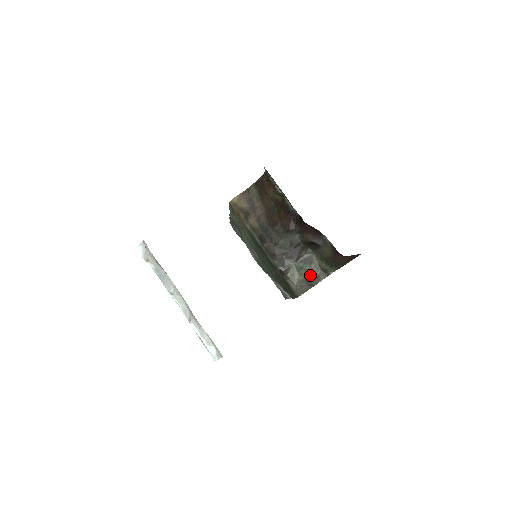
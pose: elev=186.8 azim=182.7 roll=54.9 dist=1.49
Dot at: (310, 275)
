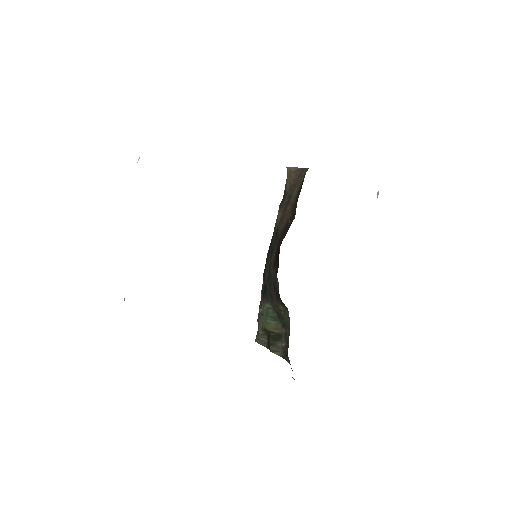
Dot at: (276, 336)
